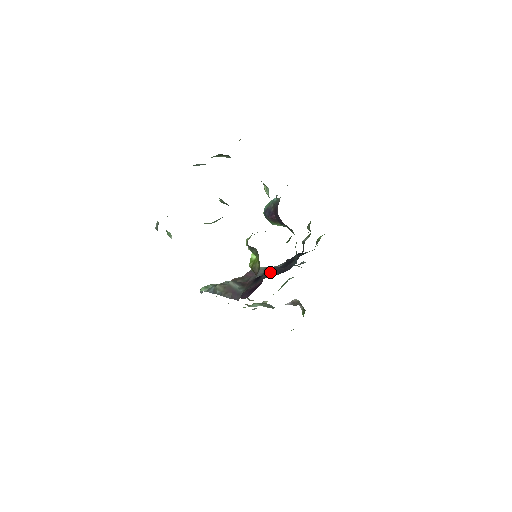
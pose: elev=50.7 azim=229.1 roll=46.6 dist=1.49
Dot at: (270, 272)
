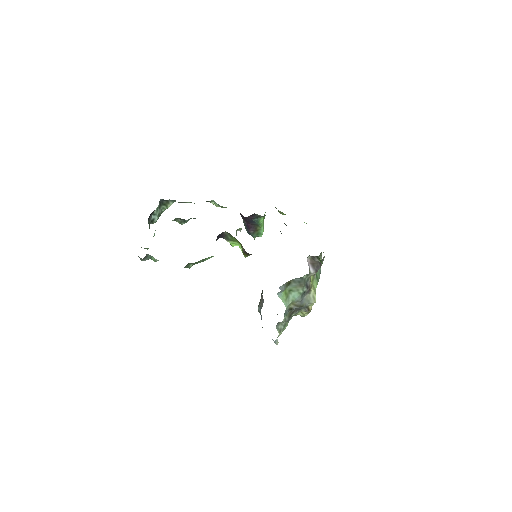
Dot at: occluded
